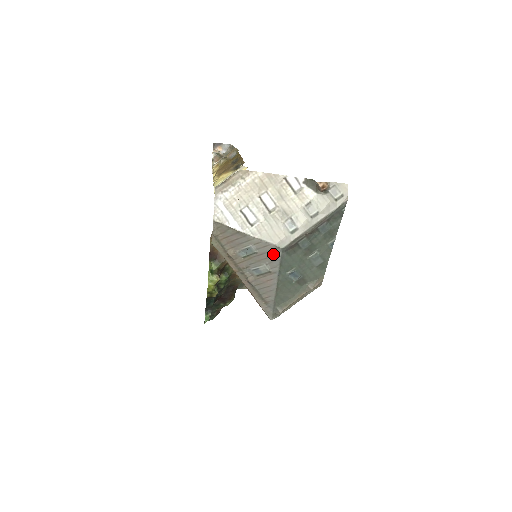
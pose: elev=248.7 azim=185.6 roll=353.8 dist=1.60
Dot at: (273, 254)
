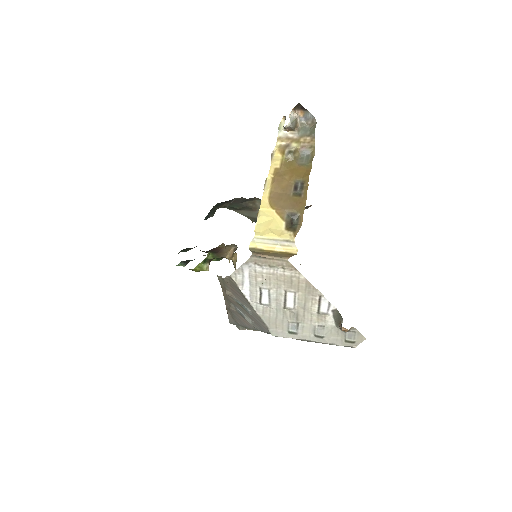
Dot at: (262, 327)
